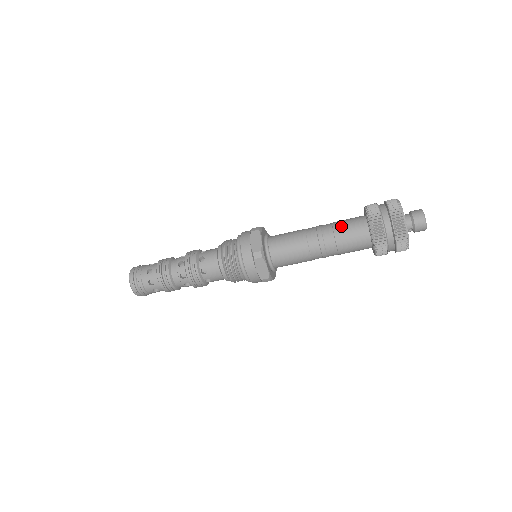
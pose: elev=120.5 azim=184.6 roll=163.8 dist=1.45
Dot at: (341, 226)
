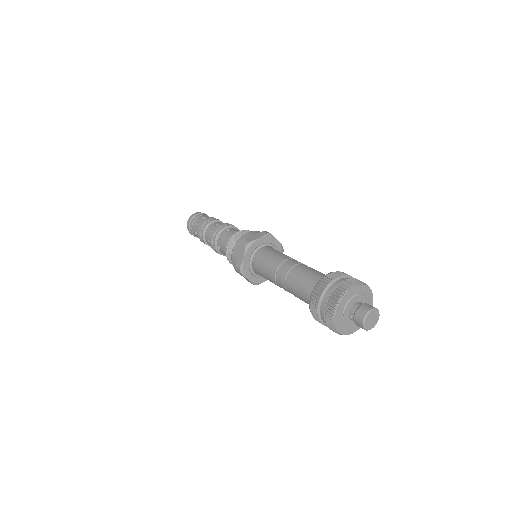
Dot at: (311, 270)
